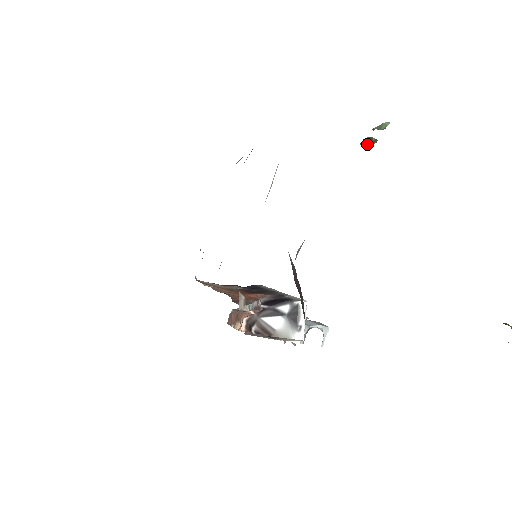
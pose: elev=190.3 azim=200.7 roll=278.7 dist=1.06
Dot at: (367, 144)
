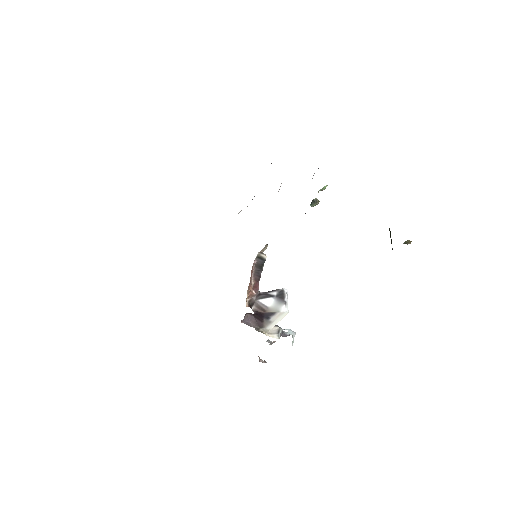
Dot at: (314, 203)
